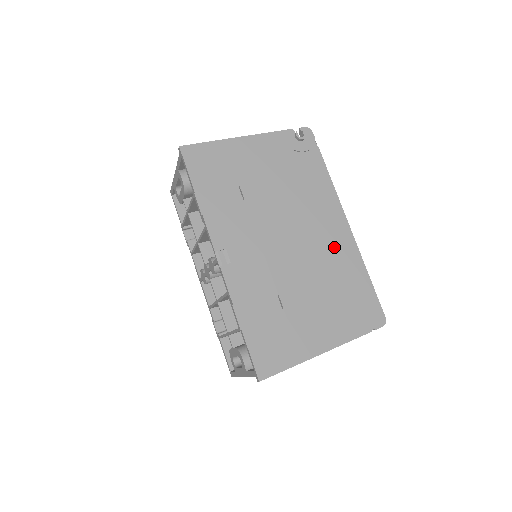
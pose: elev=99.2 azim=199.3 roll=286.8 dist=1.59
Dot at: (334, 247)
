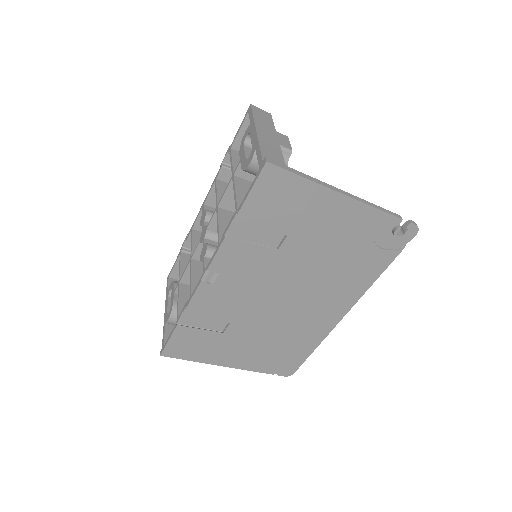
Dot at: (312, 322)
